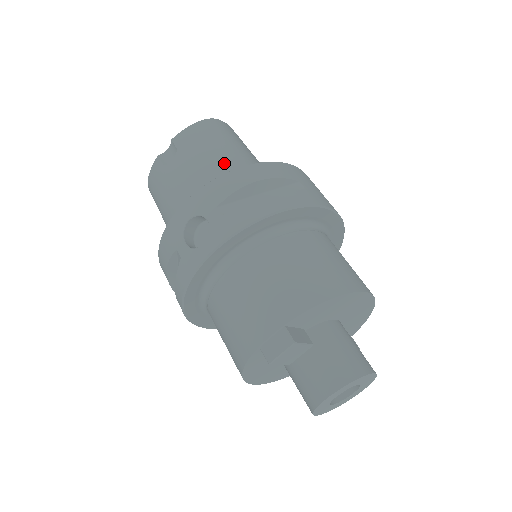
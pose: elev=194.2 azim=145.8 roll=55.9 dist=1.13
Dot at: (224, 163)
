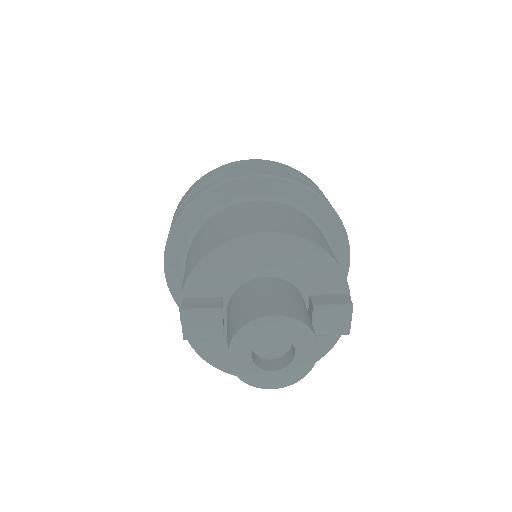
Dot at: occluded
